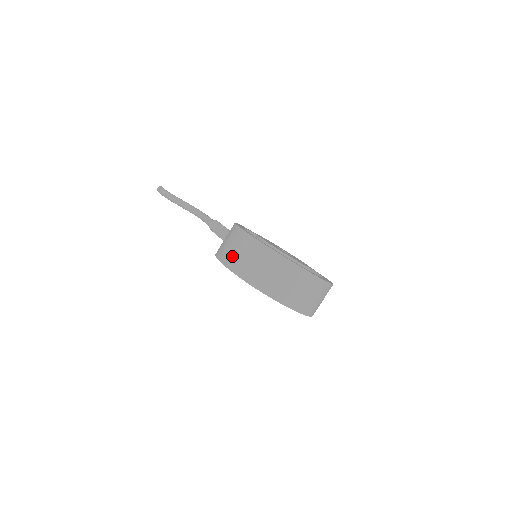
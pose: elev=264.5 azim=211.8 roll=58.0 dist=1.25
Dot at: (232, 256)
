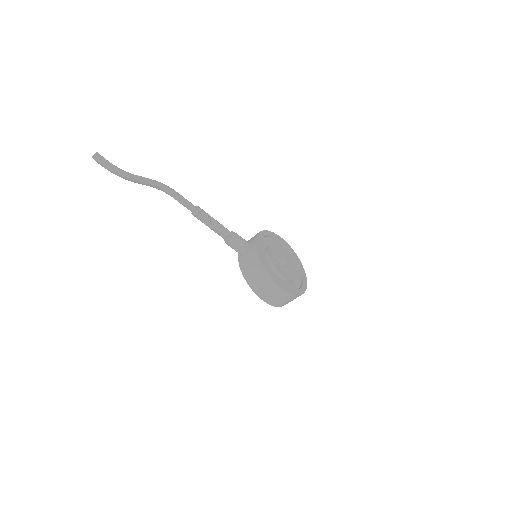
Dot at: (274, 301)
